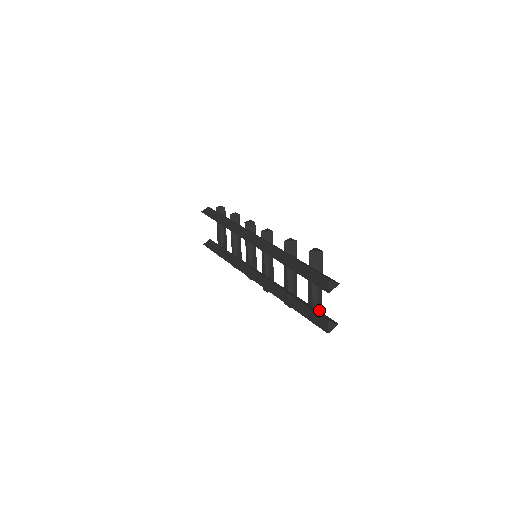
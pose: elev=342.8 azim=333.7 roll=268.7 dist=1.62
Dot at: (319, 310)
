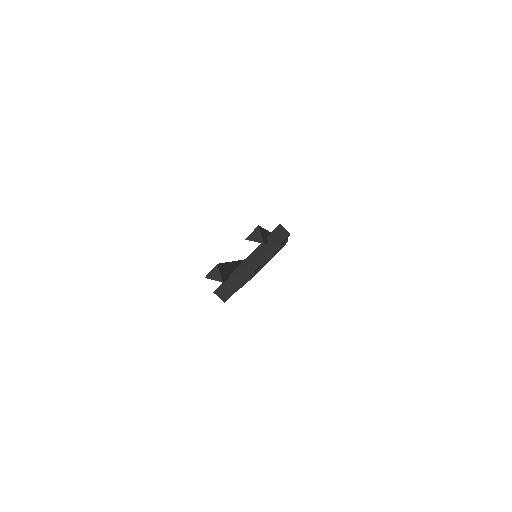
Dot at: (232, 288)
